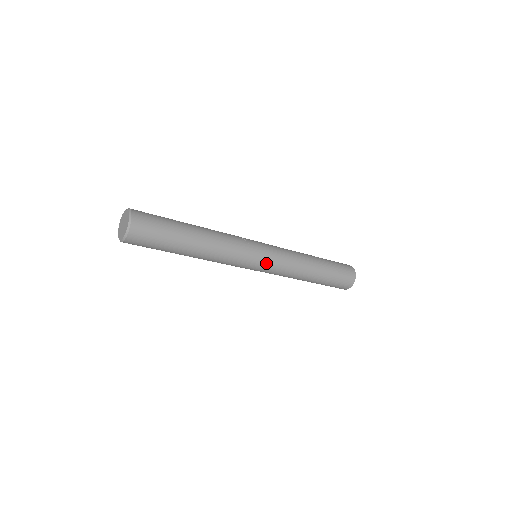
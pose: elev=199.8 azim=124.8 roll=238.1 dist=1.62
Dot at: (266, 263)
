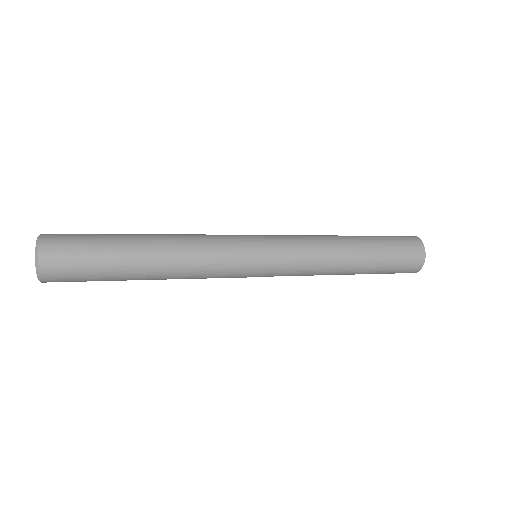
Dot at: (269, 250)
